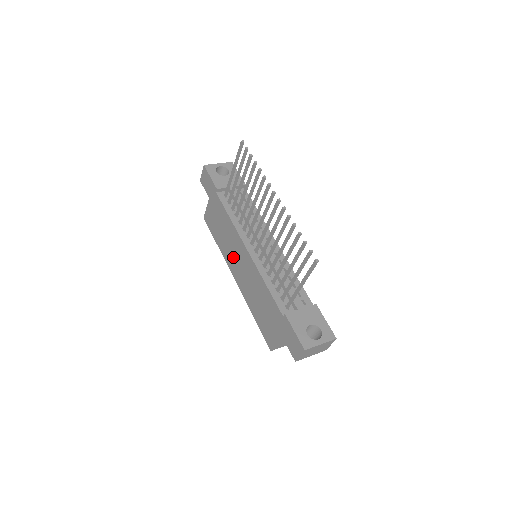
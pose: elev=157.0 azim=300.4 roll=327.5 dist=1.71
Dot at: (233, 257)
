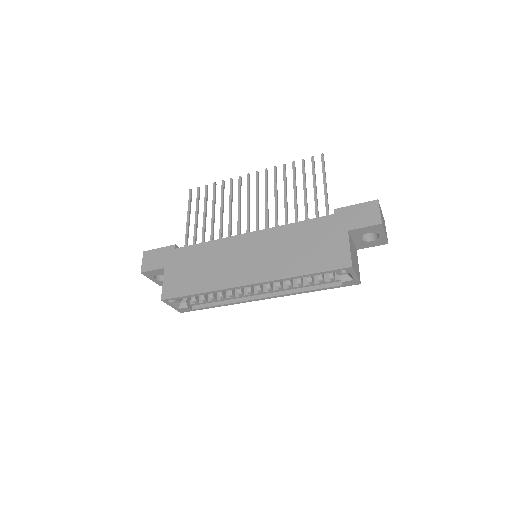
Dot at: (234, 266)
